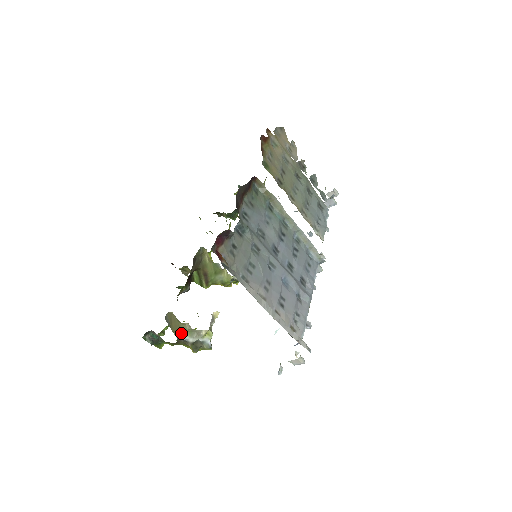
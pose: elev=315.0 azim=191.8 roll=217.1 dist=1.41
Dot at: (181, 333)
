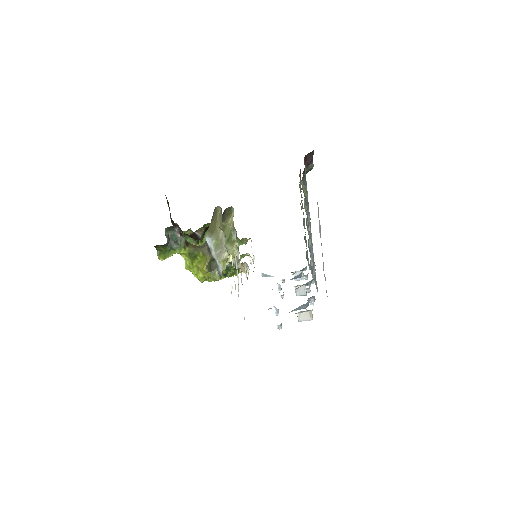
Dot at: (211, 238)
